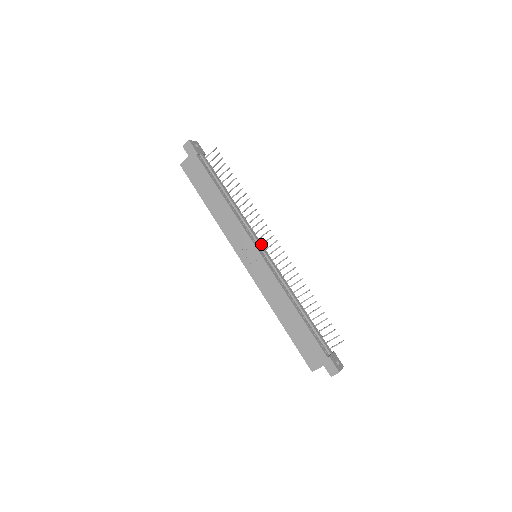
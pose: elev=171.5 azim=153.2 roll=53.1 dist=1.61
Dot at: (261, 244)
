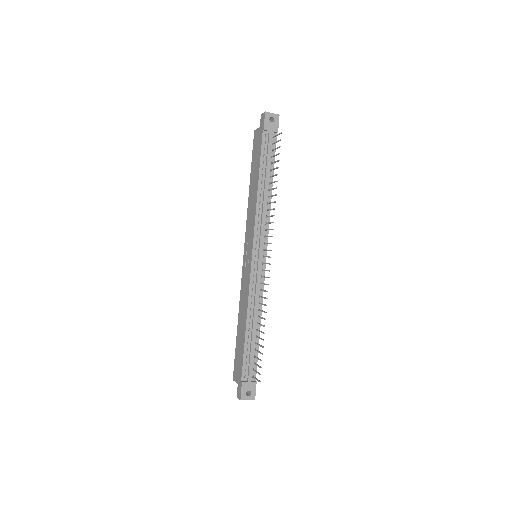
Dot at: (264, 249)
